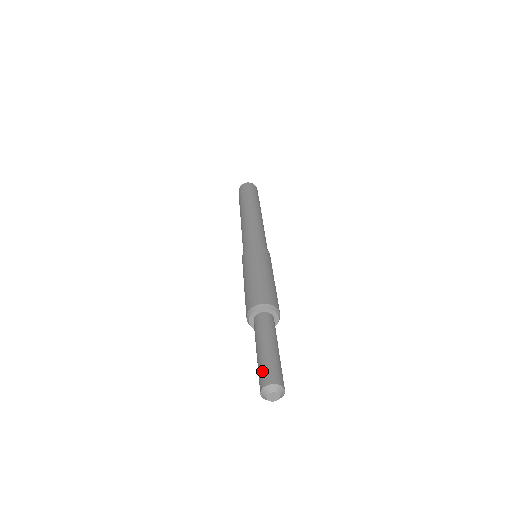
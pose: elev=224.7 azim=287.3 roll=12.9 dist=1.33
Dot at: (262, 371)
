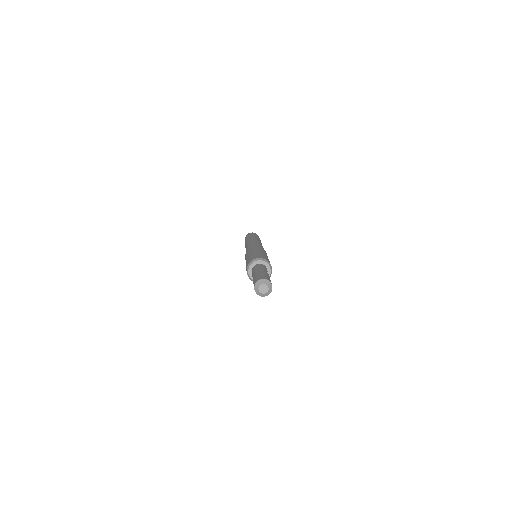
Dot at: (254, 281)
